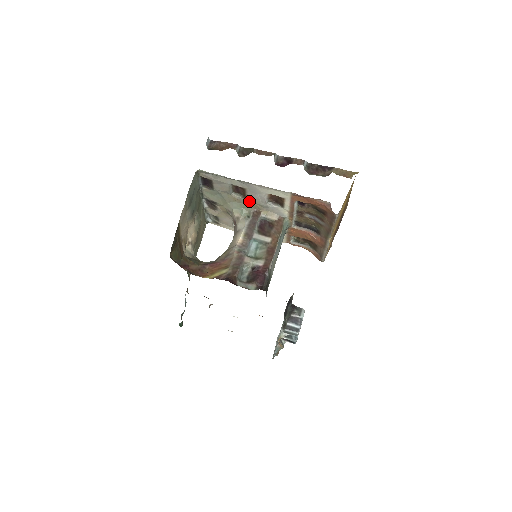
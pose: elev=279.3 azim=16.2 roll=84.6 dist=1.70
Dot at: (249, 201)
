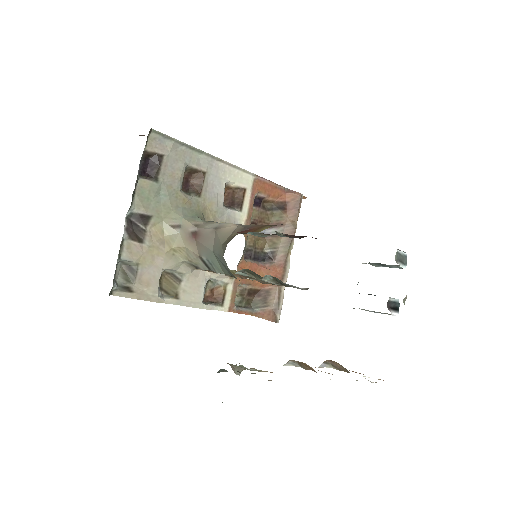
Dot at: (202, 204)
